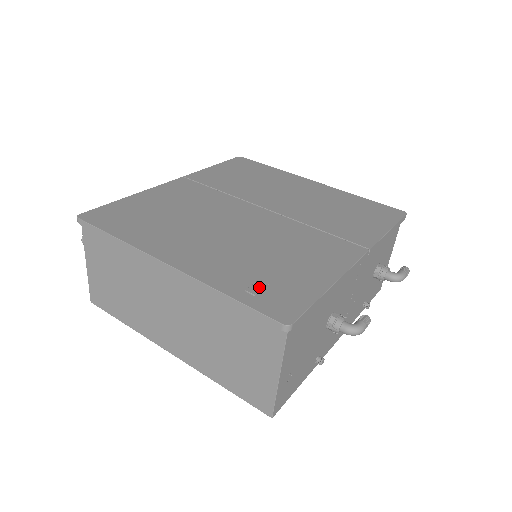
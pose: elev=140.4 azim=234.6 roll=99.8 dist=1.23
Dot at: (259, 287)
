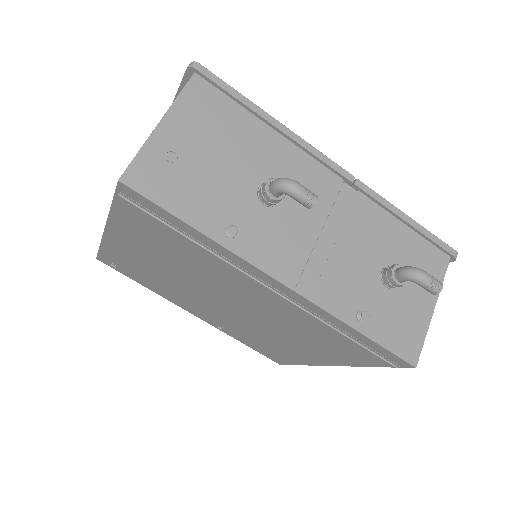
Dot at: occluded
